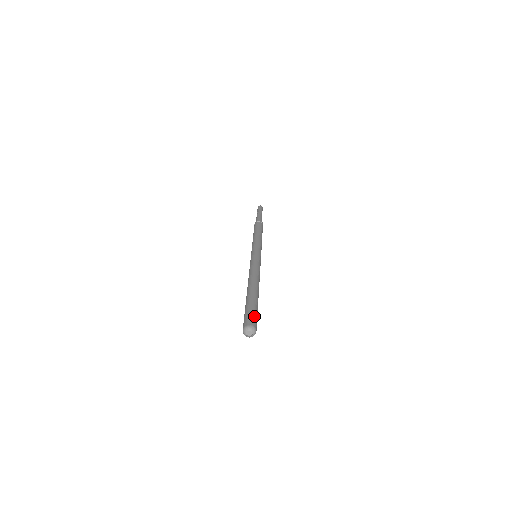
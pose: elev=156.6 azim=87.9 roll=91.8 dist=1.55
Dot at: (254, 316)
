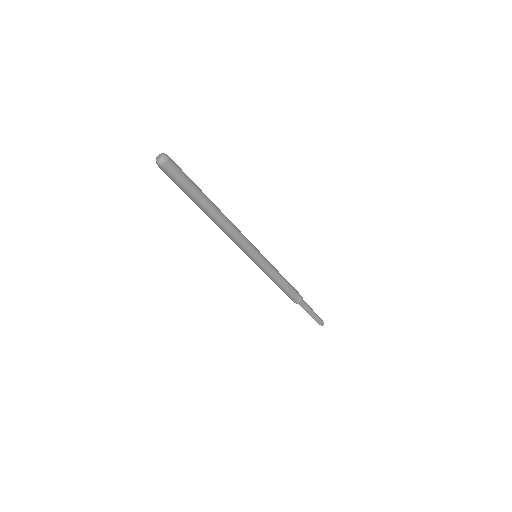
Dot at: (180, 168)
